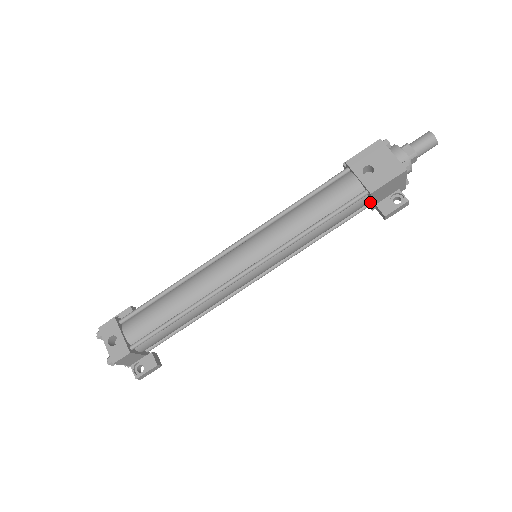
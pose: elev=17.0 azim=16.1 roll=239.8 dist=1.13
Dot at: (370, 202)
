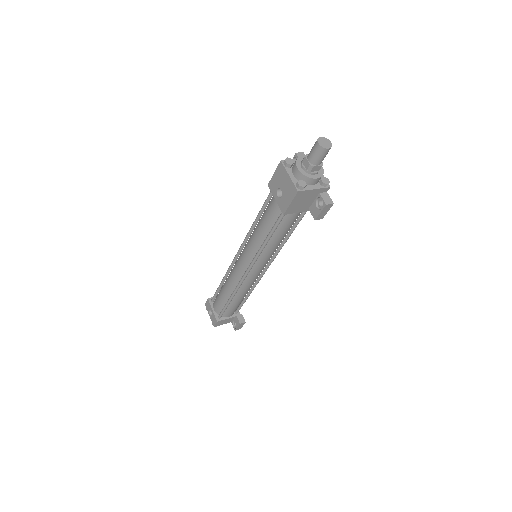
Dot at: (300, 210)
